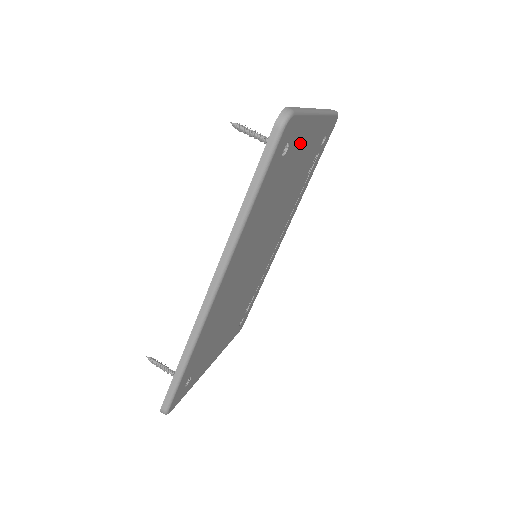
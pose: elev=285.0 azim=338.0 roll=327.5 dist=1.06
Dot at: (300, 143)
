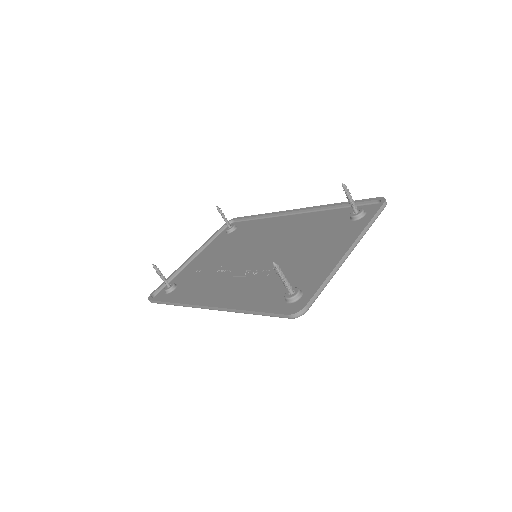
Dot at: (317, 273)
